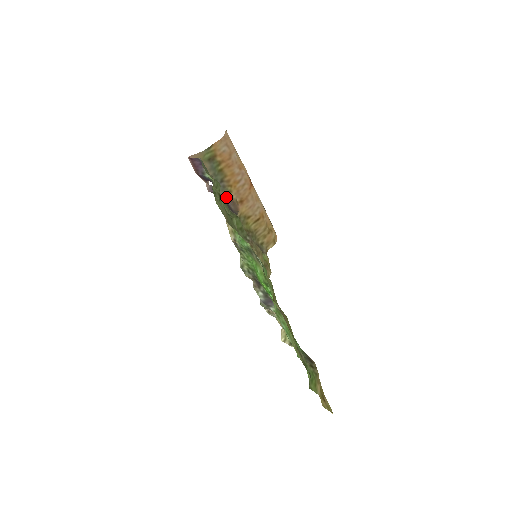
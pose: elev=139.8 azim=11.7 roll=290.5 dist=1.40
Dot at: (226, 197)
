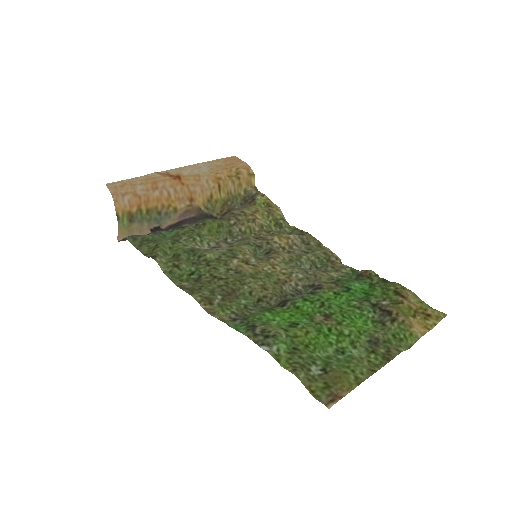
Dot at: (178, 216)
